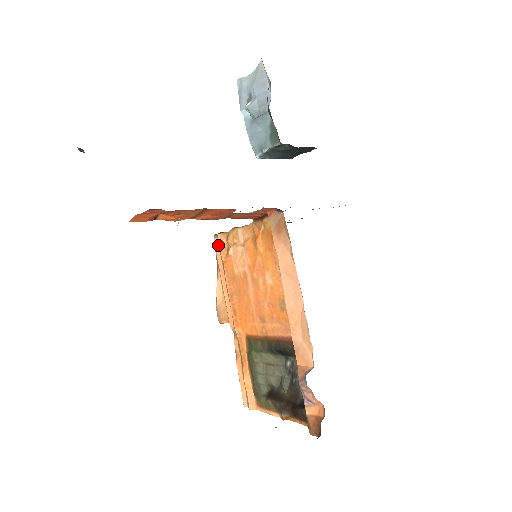
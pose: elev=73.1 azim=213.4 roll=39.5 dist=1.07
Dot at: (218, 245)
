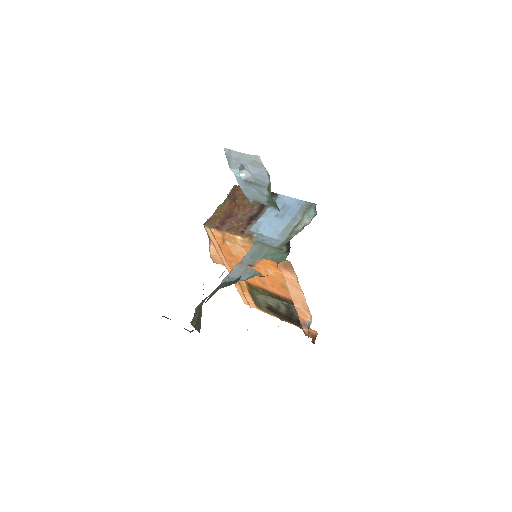
Dot at: (211, 232)
